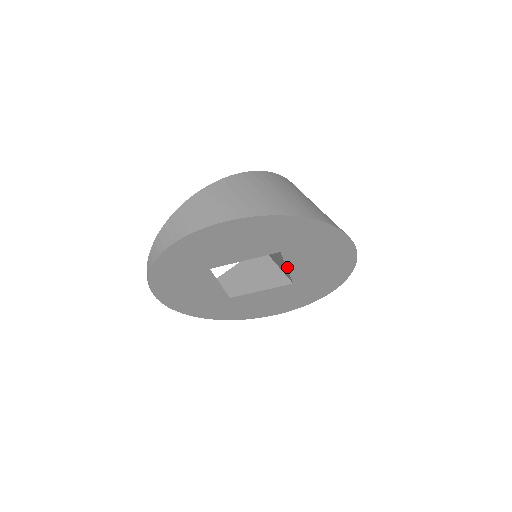
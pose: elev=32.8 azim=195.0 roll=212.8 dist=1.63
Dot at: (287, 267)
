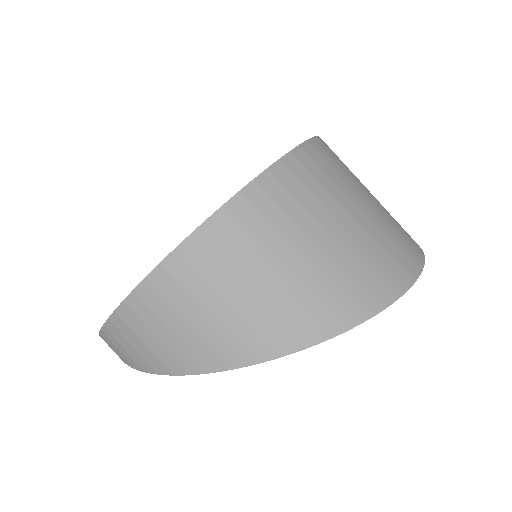
Dot at: occluded
